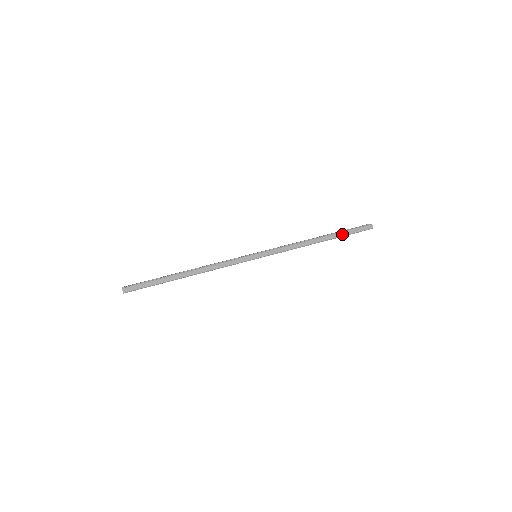
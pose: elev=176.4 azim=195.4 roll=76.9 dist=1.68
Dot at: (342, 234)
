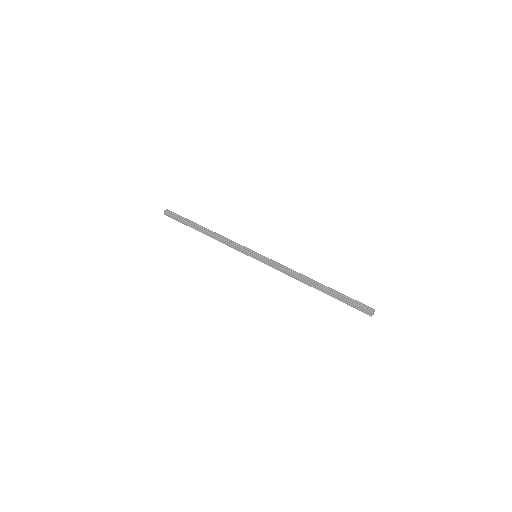
Dot at: (336, 297)
